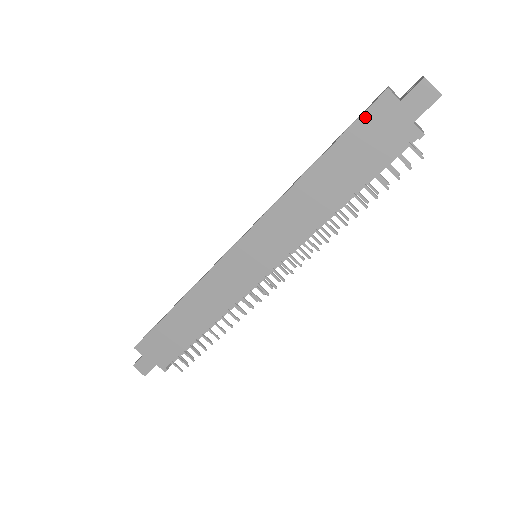
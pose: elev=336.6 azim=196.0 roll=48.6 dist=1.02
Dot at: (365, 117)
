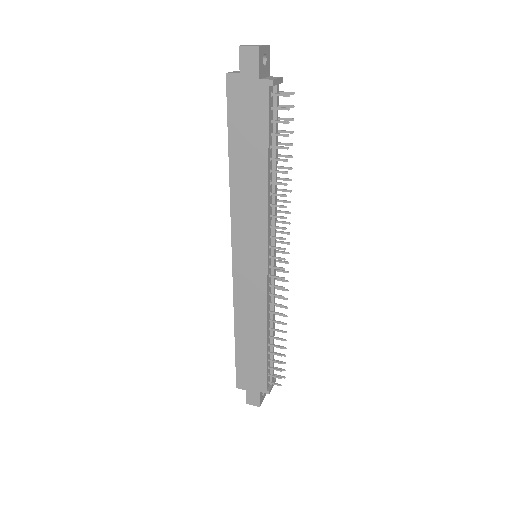
Dot at: (230, 103)
